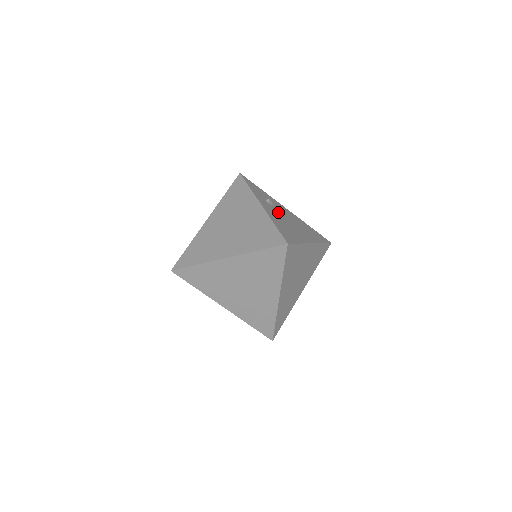
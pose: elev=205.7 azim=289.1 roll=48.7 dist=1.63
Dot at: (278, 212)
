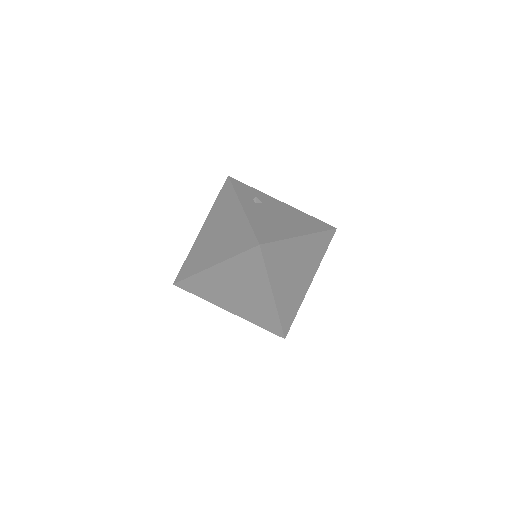
Dot at: (265, 209)
